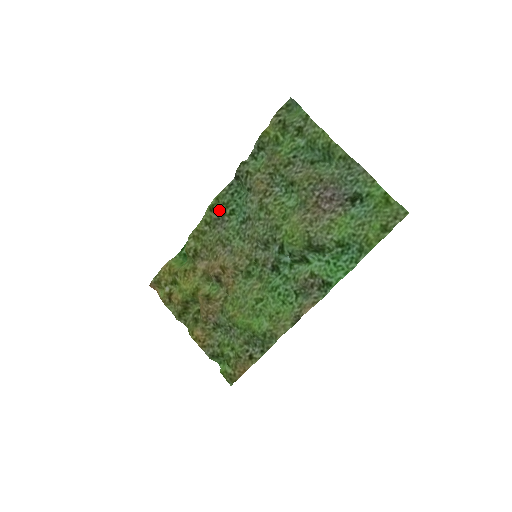
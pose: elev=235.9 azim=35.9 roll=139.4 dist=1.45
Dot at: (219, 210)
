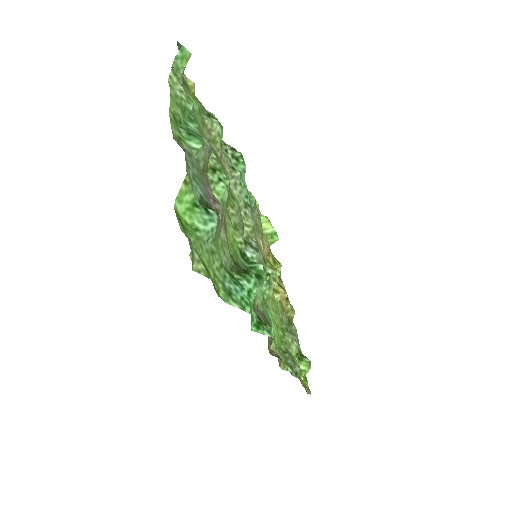
Dot at: occluded
